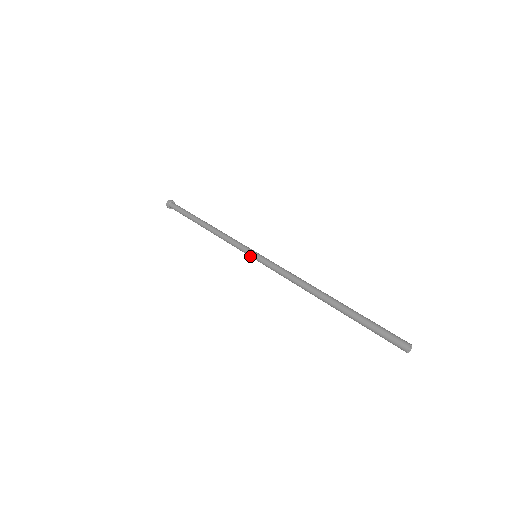
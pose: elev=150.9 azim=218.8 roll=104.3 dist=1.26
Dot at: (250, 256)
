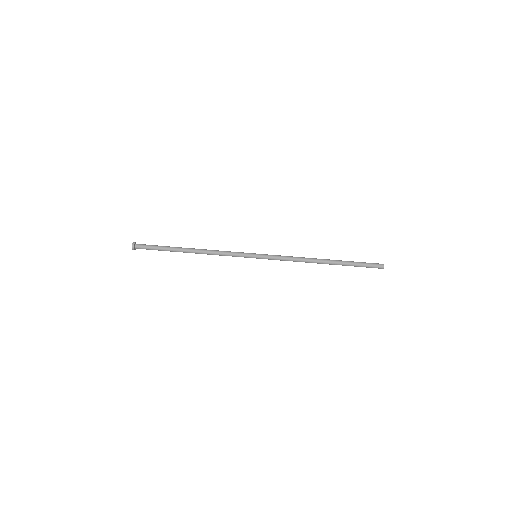
Dot at: occluded
